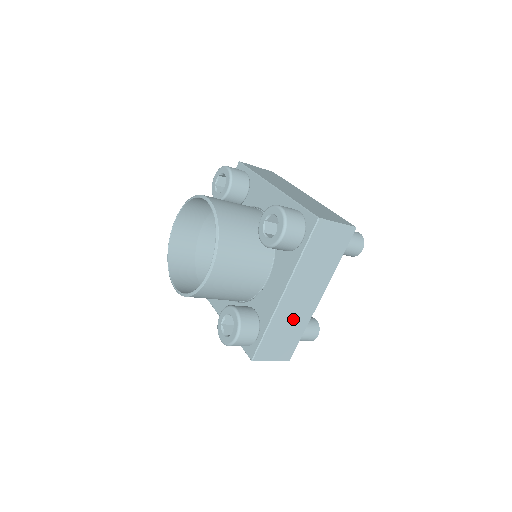
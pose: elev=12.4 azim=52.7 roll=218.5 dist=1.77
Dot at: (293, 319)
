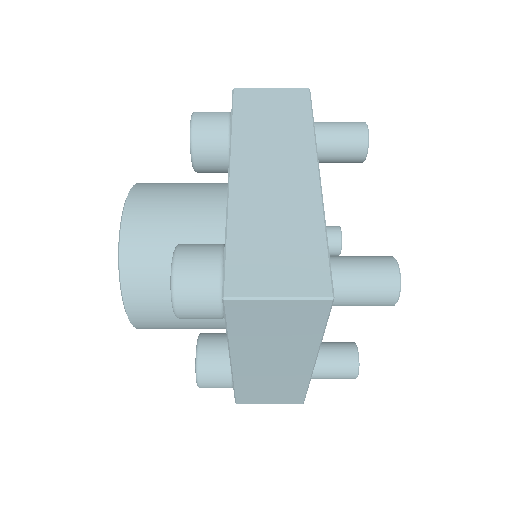
Dot at: (279, 211)
